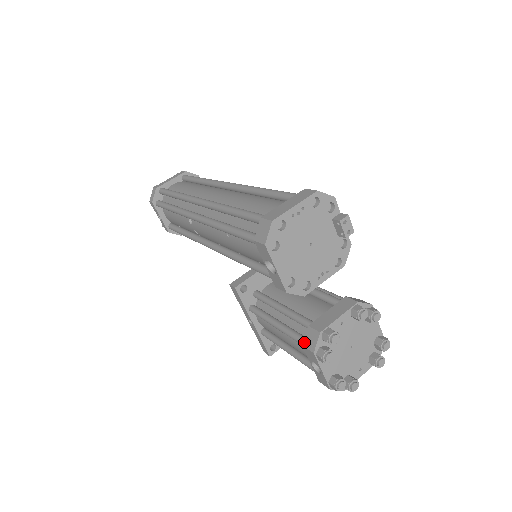
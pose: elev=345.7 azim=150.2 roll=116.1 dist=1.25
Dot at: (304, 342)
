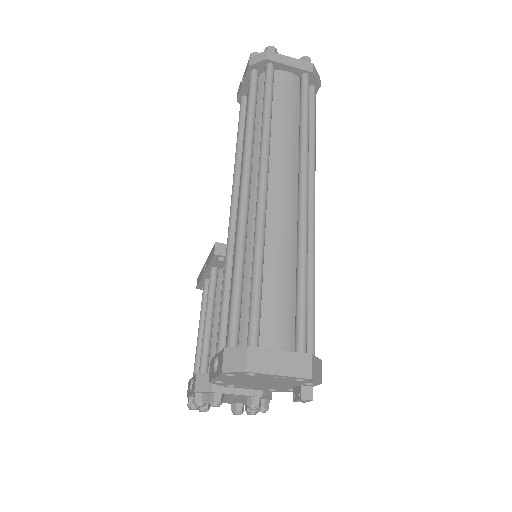
Dot at: (199, 374)
